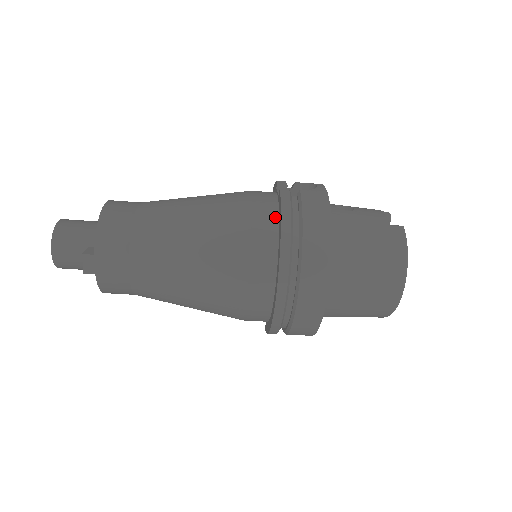
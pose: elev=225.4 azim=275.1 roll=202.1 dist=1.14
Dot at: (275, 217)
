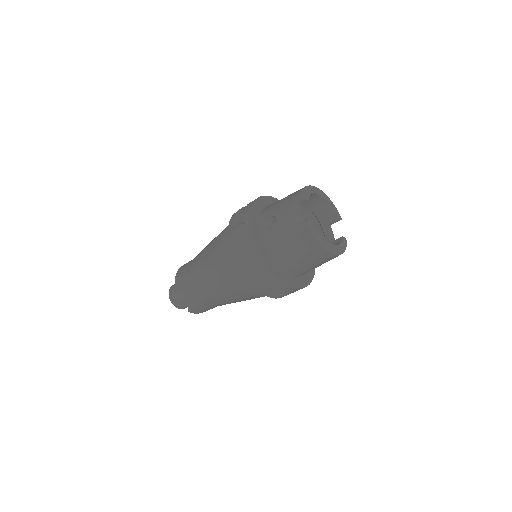
Dot at: occluded
